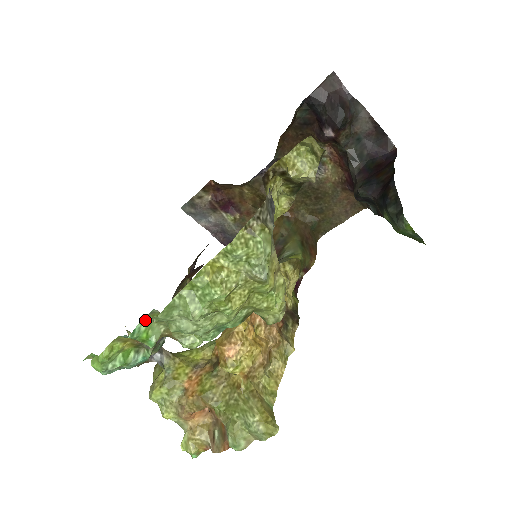
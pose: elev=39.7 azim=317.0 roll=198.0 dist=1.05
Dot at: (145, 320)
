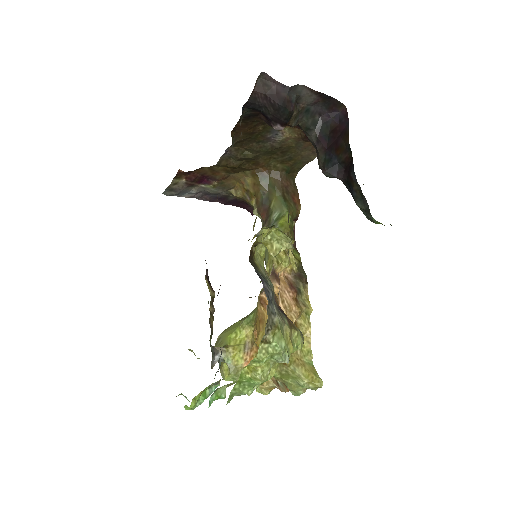
Dot at: (213, 393)
